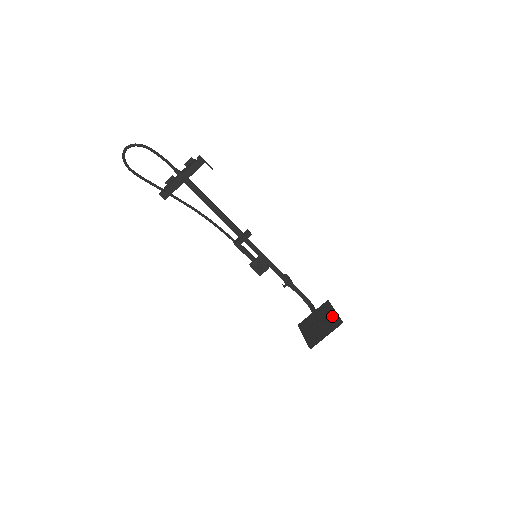
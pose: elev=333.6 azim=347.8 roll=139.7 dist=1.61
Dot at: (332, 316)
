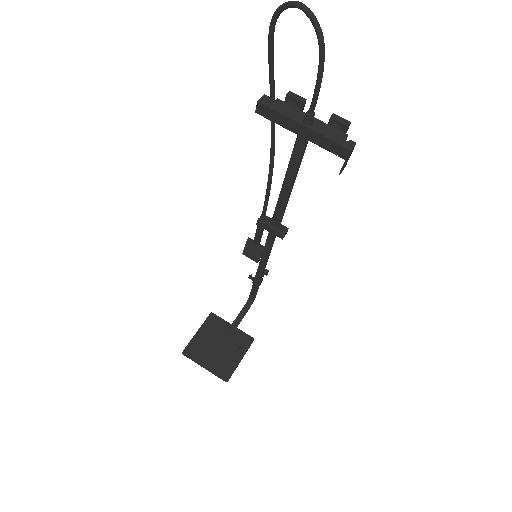
Dot at: (233, 360)
